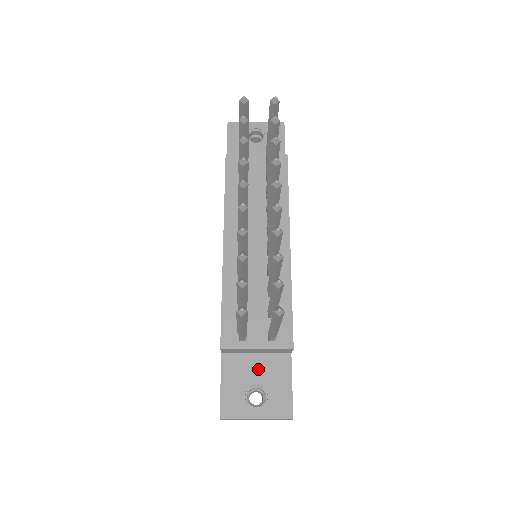
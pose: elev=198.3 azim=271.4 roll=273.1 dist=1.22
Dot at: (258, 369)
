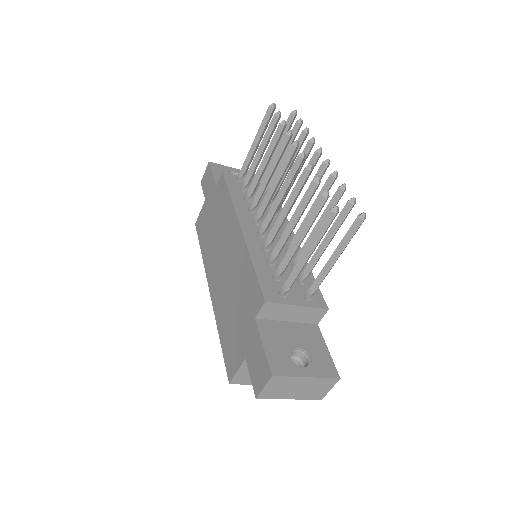
Dot at: (294, 334)
